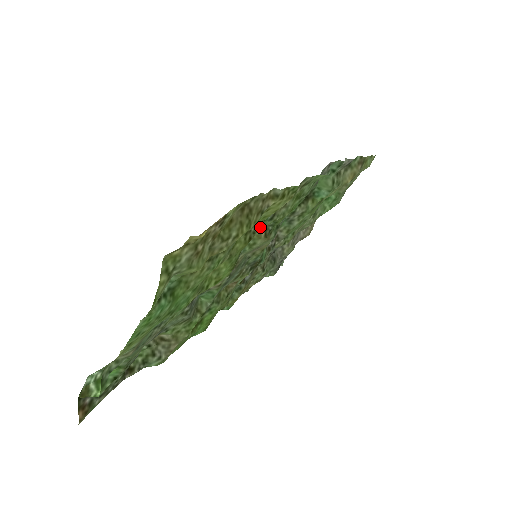
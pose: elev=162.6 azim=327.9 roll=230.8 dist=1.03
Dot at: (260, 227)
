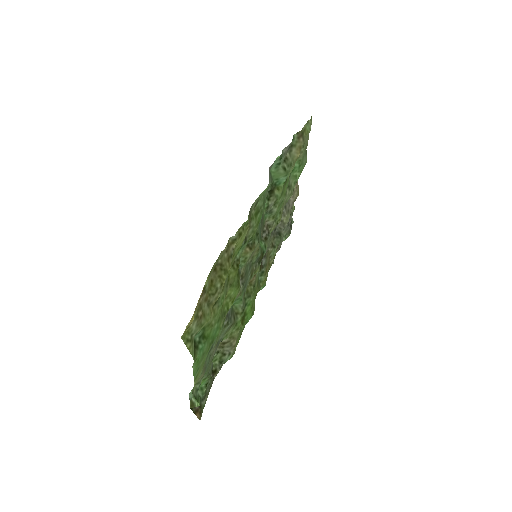
Dot at: (241, 252)
